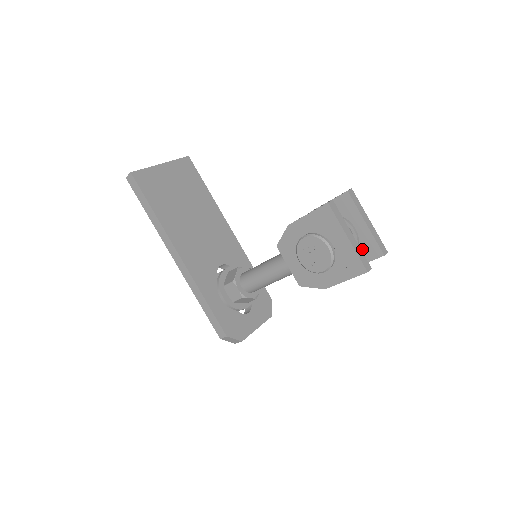
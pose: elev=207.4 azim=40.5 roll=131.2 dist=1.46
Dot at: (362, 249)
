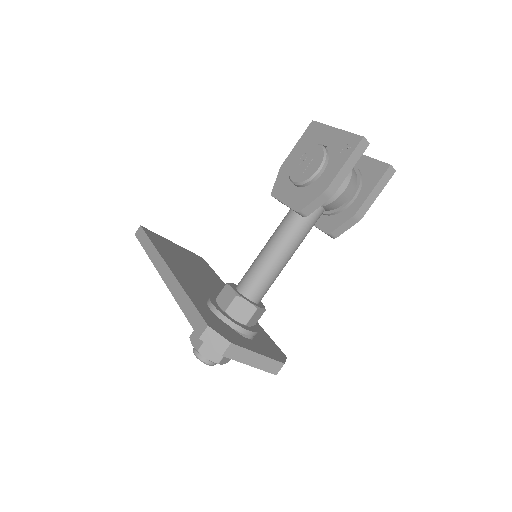
Dot at: (367, 177)
